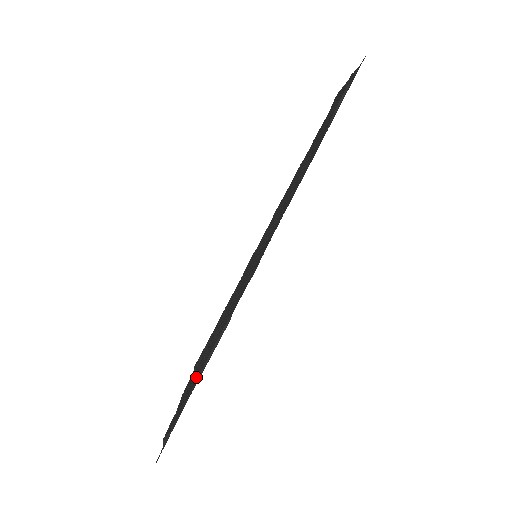
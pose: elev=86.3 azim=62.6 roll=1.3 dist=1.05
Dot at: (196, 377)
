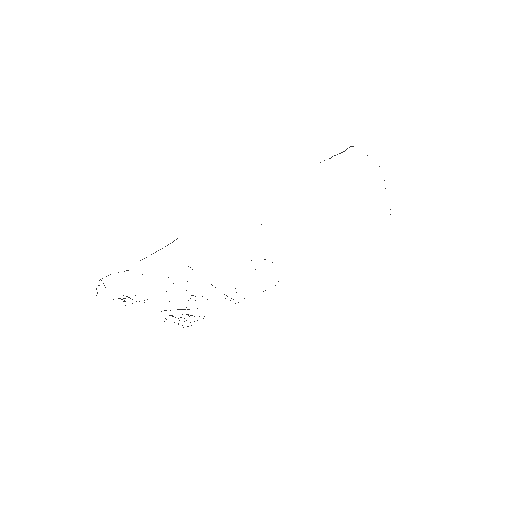
Dot at: occluded
